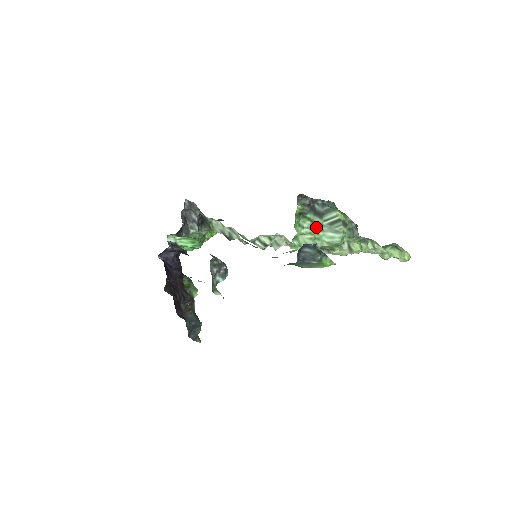
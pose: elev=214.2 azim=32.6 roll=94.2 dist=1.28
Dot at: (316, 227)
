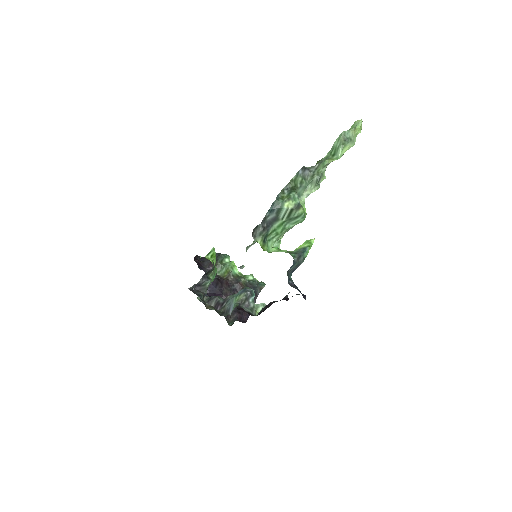
Dot at: (280, 229)
